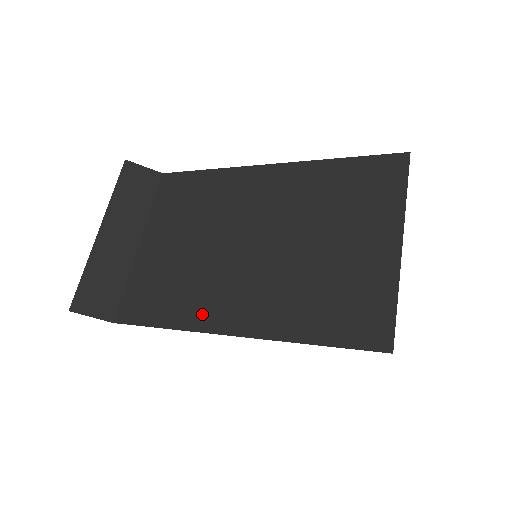
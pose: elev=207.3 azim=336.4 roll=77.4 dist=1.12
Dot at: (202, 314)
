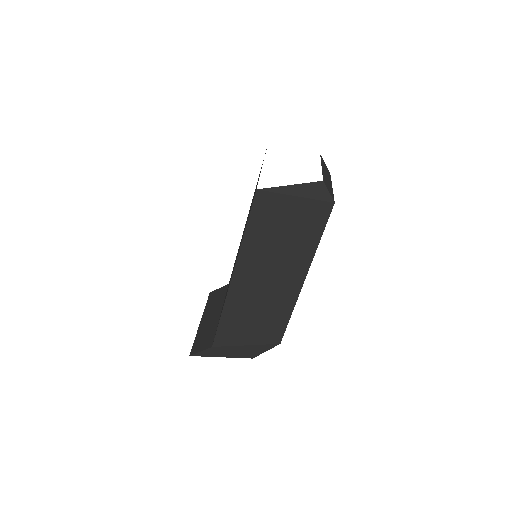
Dot at: occluded
